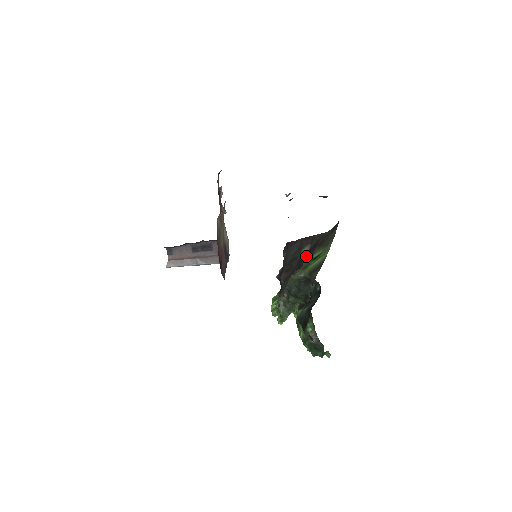
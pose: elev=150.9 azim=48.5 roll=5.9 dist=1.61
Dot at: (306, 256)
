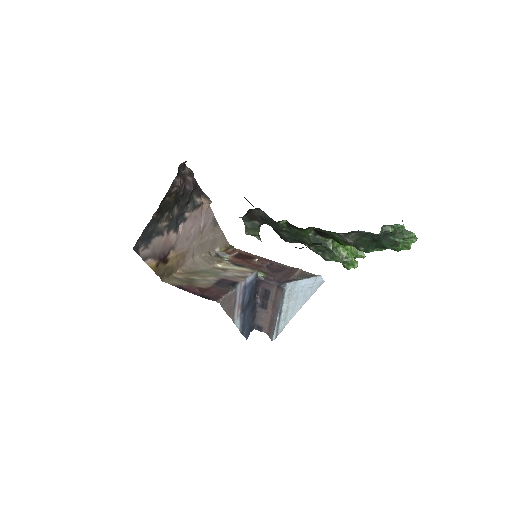
Dot at: occluded
